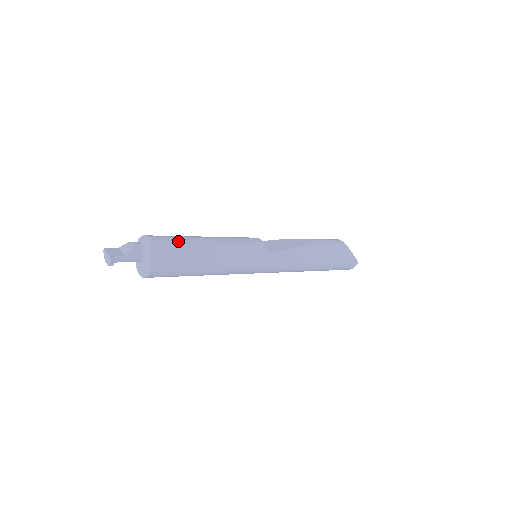
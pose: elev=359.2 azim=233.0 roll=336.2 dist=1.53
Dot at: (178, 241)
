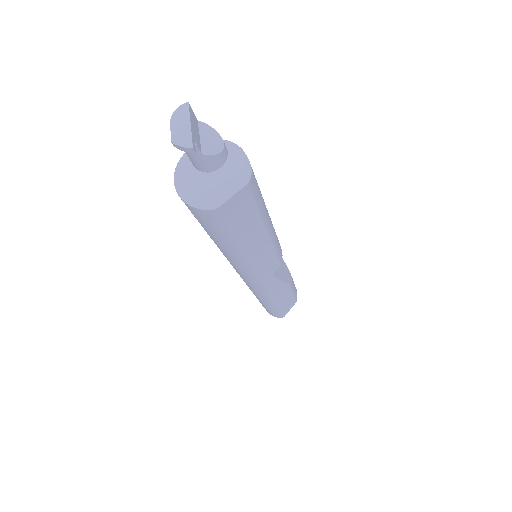
Dot at: (260, 202)
